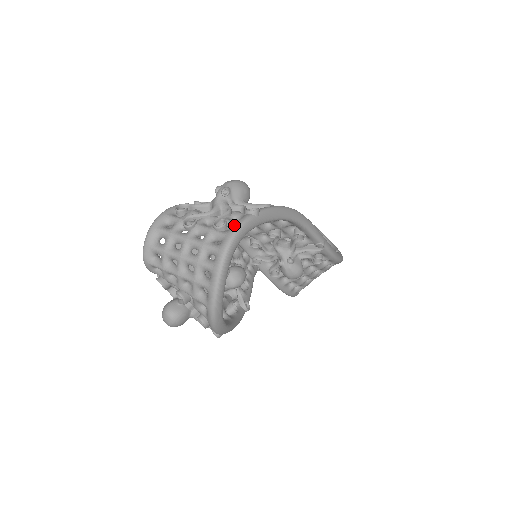
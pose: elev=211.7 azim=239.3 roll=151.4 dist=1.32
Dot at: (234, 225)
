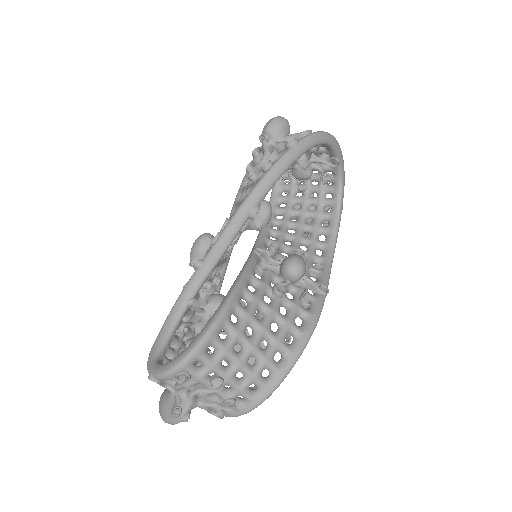
Dot at: occluded
